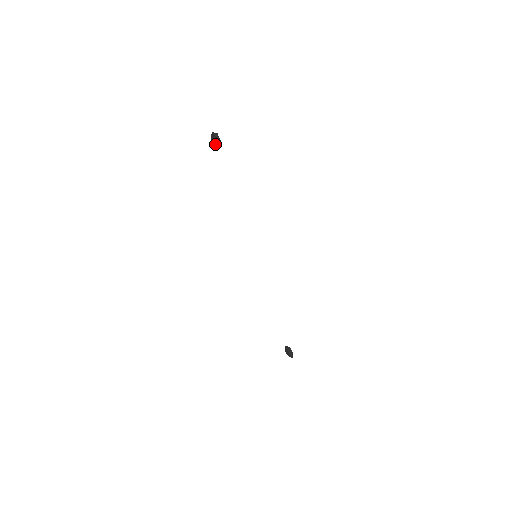
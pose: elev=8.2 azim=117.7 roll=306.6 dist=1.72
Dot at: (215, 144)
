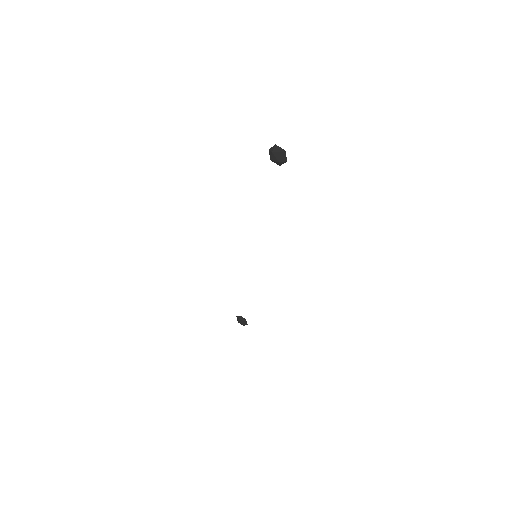
Dot at: (277, 161)
